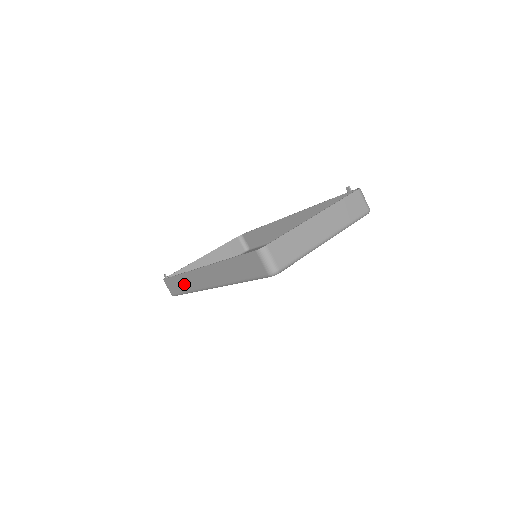
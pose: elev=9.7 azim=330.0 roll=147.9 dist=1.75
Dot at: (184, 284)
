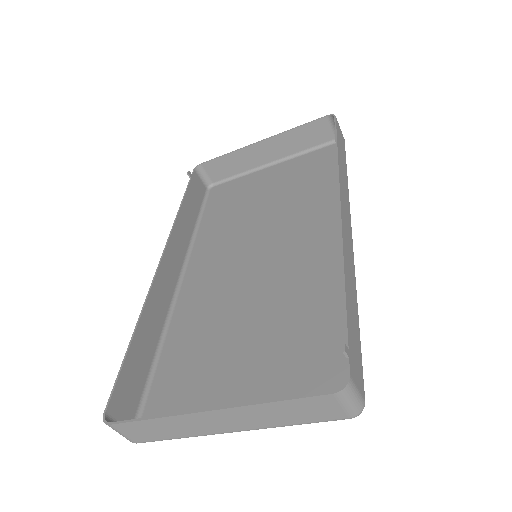
Dot at: (187, 220)
